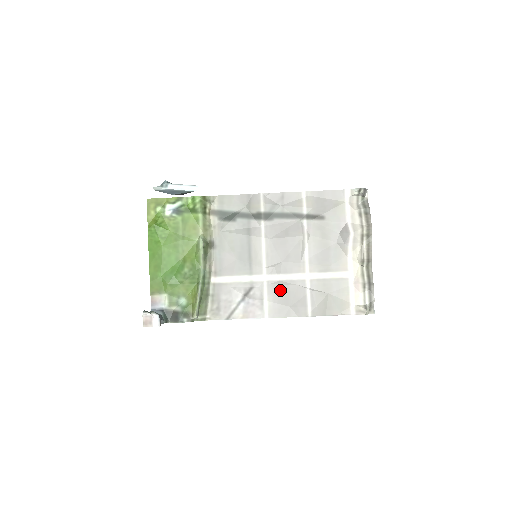
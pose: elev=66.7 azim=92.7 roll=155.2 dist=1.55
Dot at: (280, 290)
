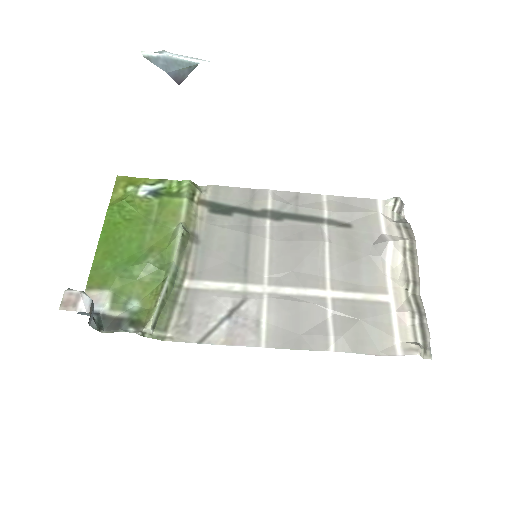
Dot at: (287, 308)
